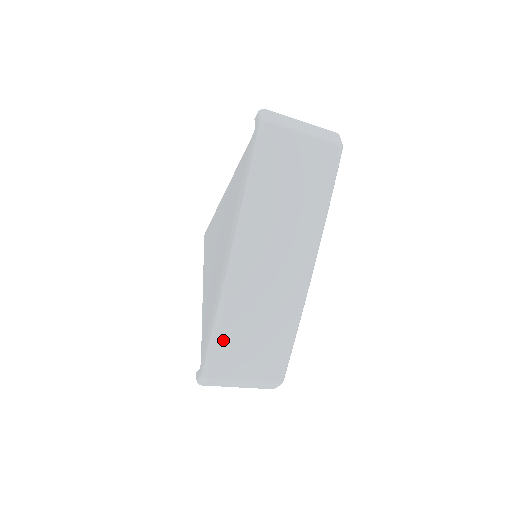
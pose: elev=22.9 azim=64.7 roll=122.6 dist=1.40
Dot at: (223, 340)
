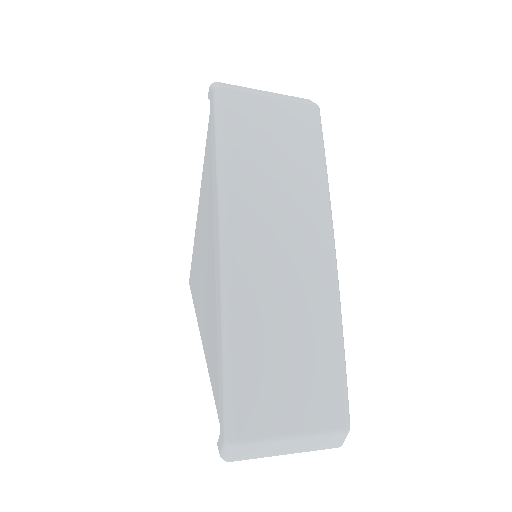
Dot at: (242, 372)
